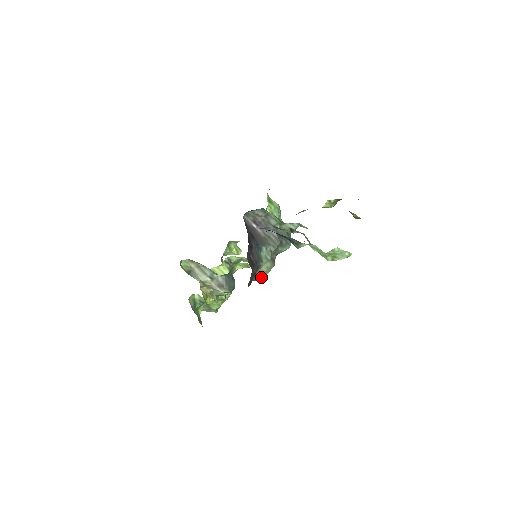
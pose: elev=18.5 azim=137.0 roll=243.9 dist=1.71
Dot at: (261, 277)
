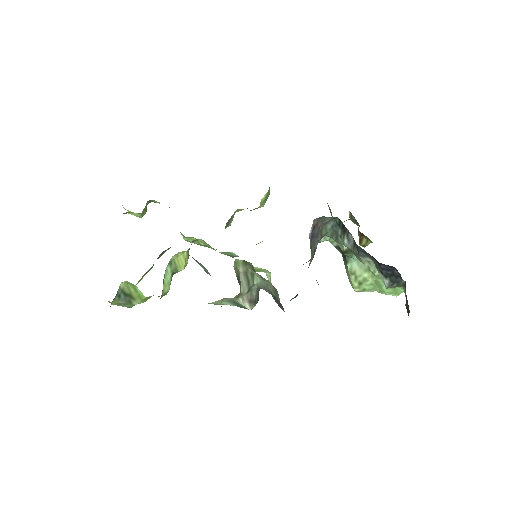
Dot at: (295, 297)
